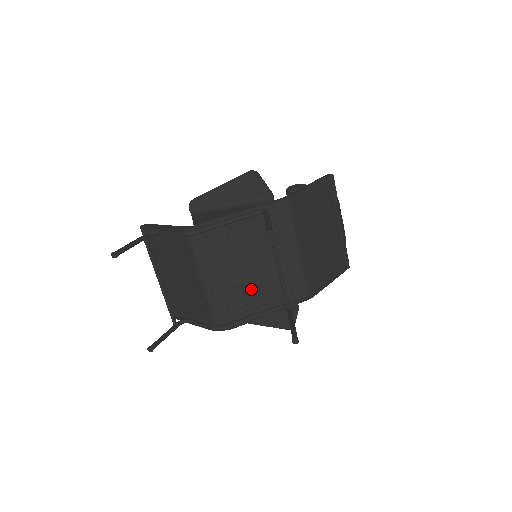
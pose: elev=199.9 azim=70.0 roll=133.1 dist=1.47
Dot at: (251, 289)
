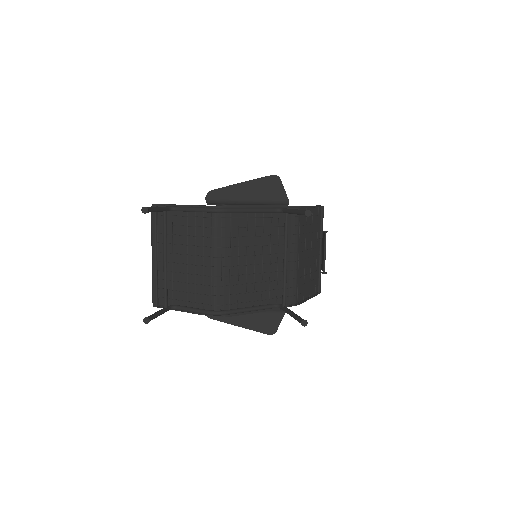
Dot at: (253, 281)
